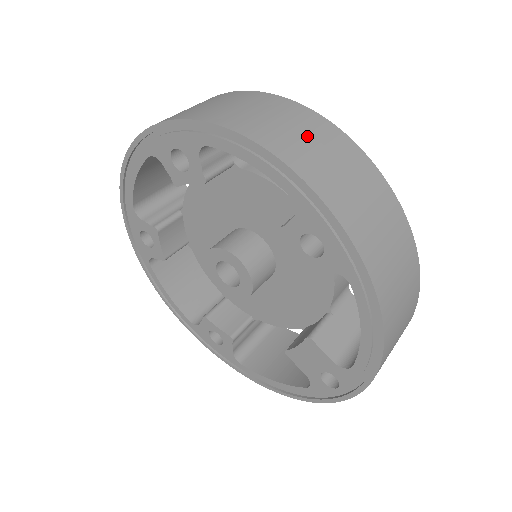
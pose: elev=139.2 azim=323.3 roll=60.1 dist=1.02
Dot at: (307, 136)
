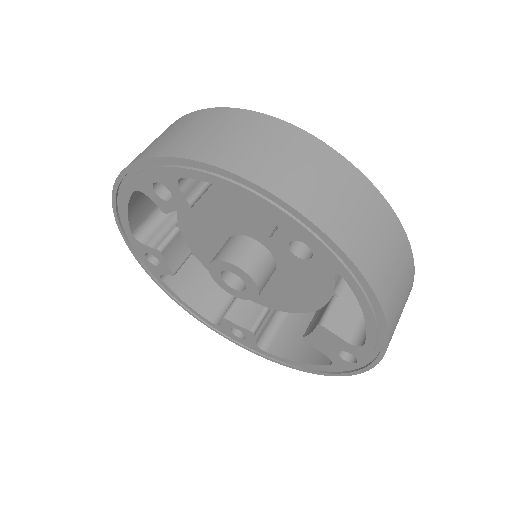
Dot at: (273, 148)
